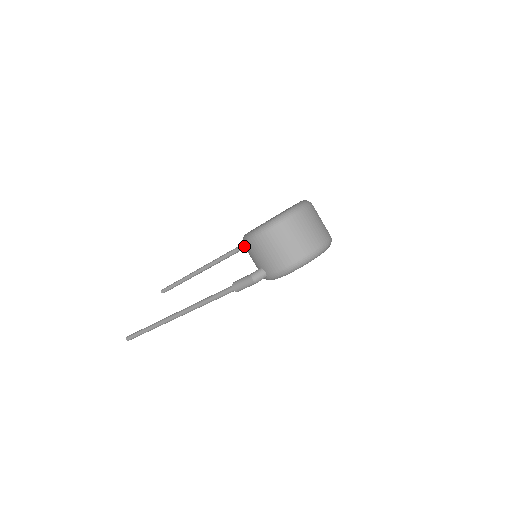
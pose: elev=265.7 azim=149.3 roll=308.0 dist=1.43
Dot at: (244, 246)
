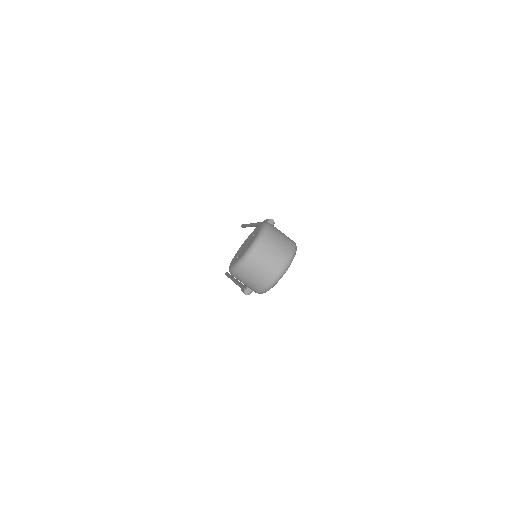
Dot at: occluded
